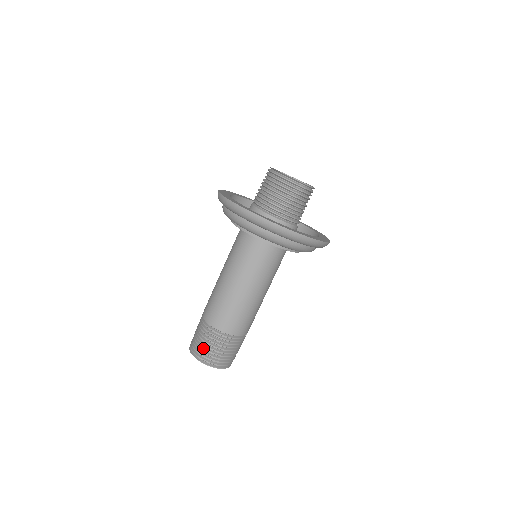
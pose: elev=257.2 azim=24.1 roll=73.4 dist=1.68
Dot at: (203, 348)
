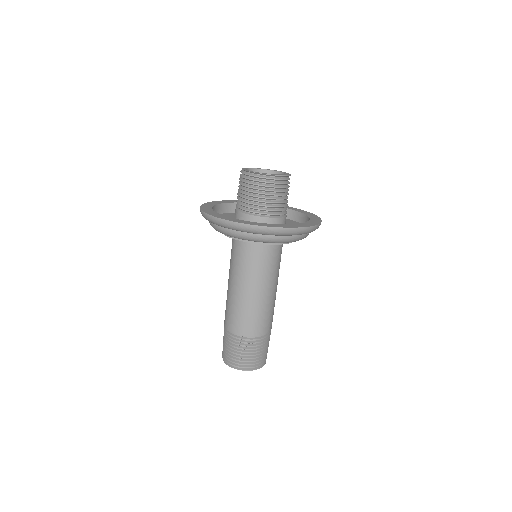
Dot at: (241, 358)
